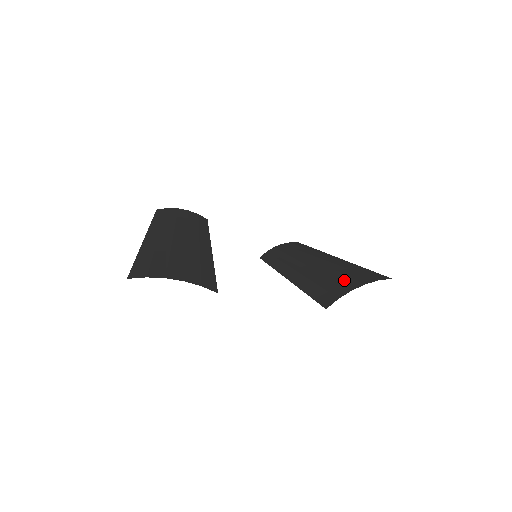
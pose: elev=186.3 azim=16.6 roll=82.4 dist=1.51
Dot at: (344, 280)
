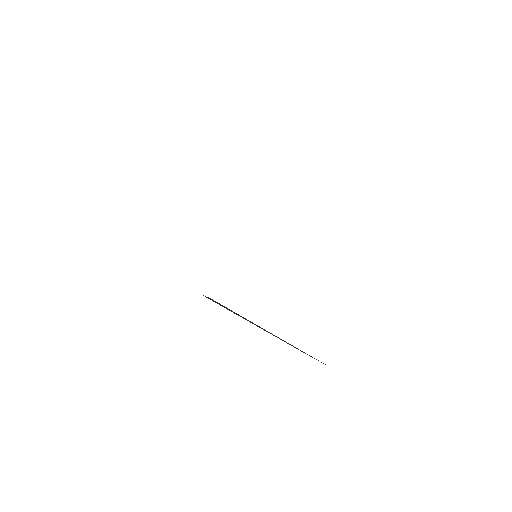
Dot at: occluded
